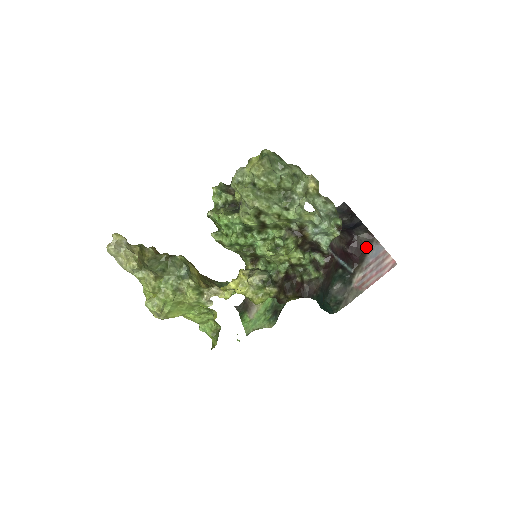
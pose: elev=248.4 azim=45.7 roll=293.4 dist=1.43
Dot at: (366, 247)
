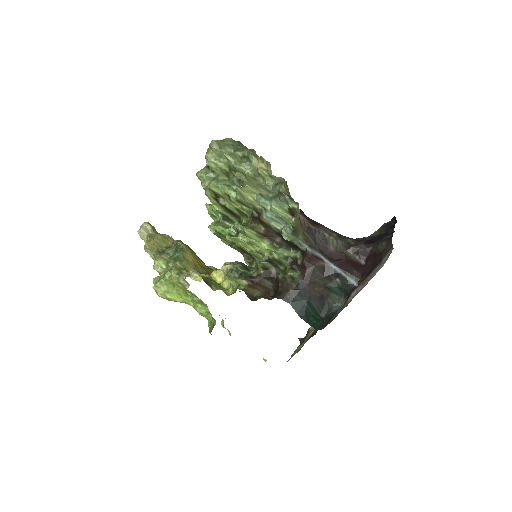
Dot at: (381, 258)
